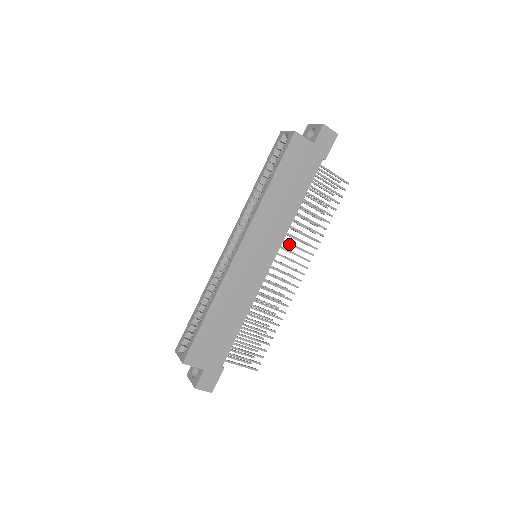
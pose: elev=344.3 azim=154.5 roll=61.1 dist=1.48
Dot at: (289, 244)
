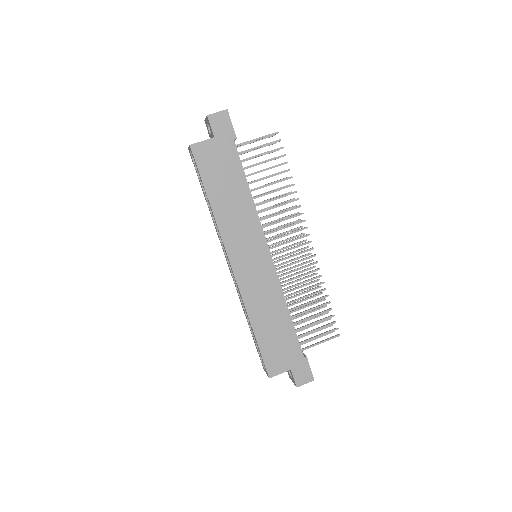
Dot at: occluded
